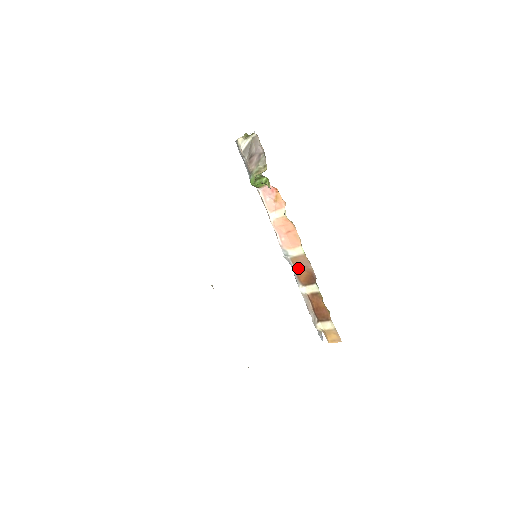
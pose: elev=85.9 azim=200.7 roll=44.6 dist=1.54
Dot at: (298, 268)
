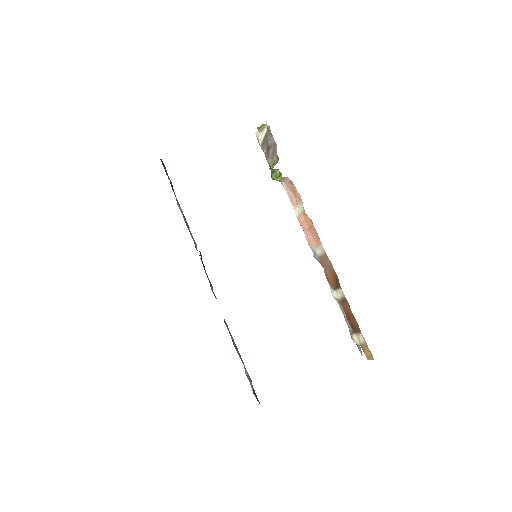
Dot at: (326, 269)
